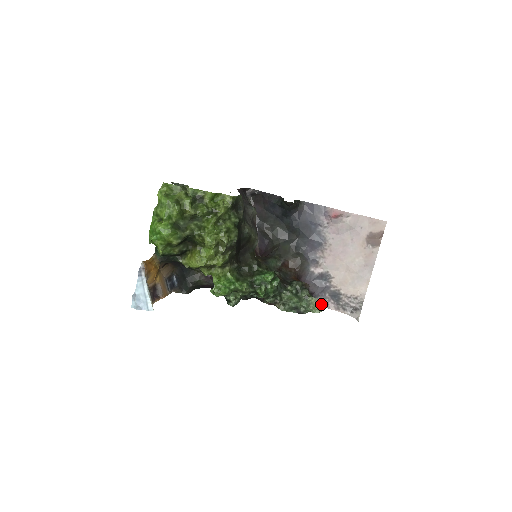
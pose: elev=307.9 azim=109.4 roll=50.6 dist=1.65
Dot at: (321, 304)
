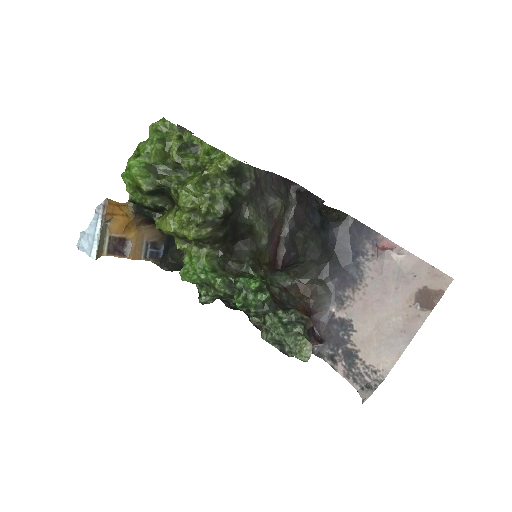
Dot at: (311, 351)
